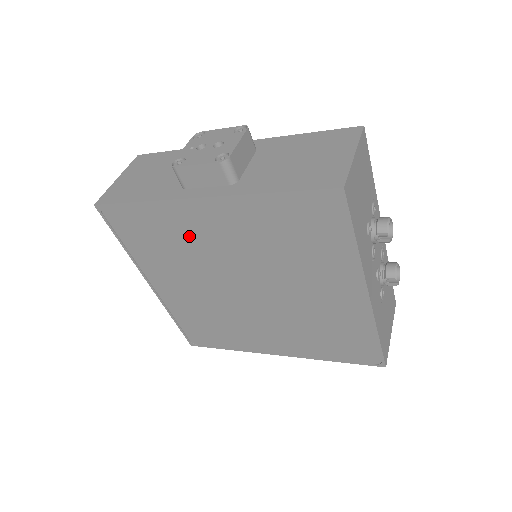
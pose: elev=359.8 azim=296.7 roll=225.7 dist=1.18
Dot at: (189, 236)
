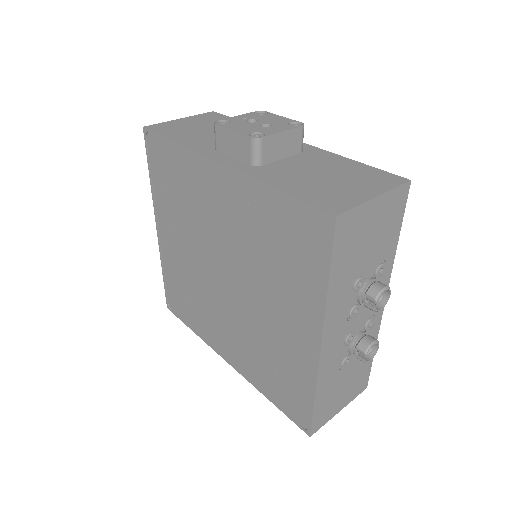
Dot at: (199, 197)
